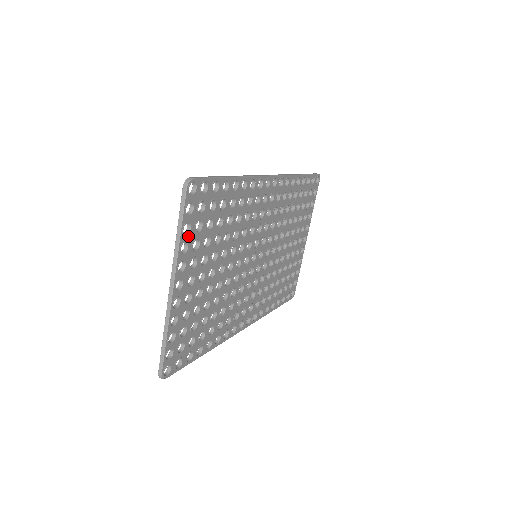
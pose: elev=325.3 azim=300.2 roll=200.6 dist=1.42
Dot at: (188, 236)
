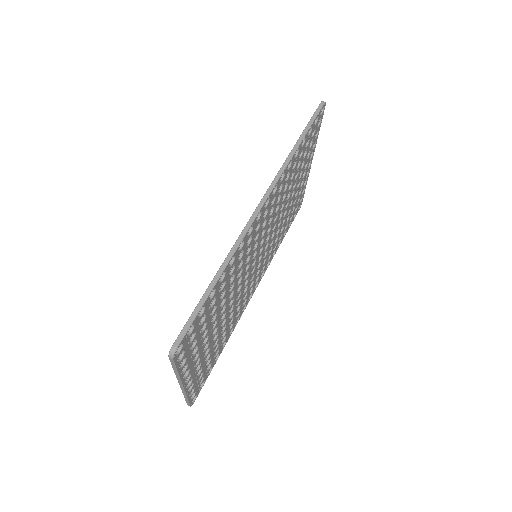
Dot at: (185, 362)
